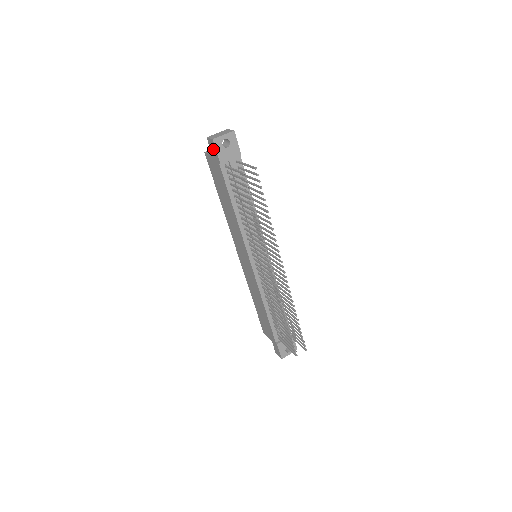
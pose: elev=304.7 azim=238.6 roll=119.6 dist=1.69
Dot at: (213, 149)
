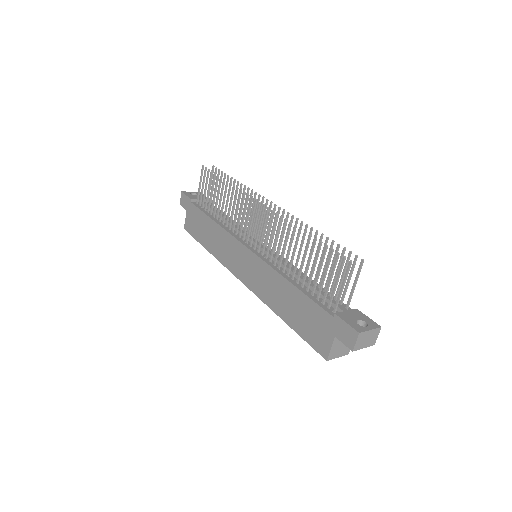
Dot at: (184, 201)
